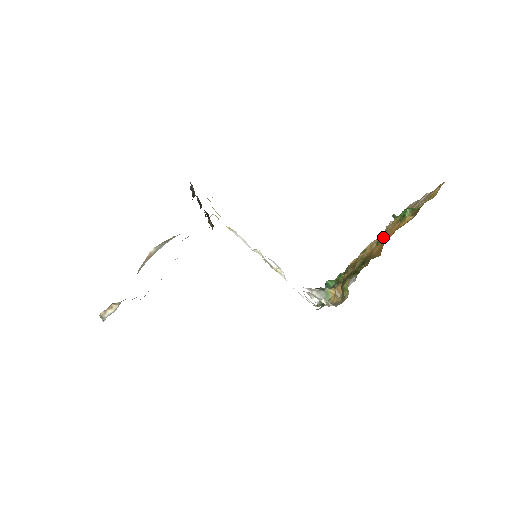
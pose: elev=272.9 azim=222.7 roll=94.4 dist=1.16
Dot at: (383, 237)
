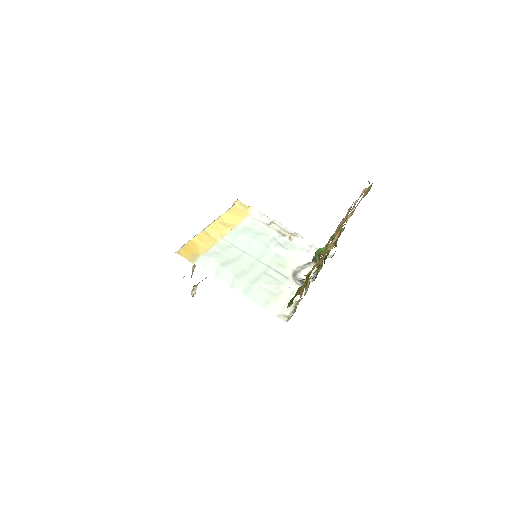
Dot at: (333, 238)
